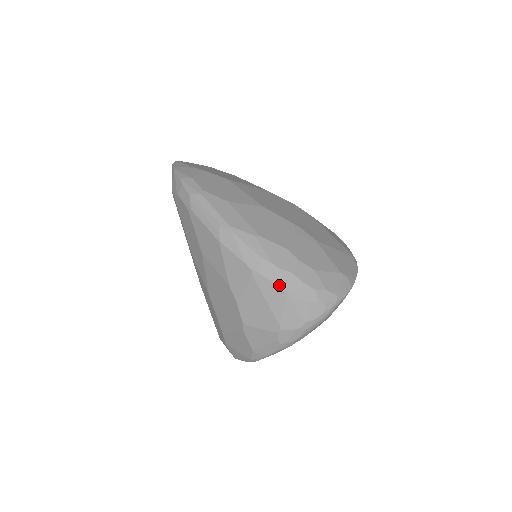
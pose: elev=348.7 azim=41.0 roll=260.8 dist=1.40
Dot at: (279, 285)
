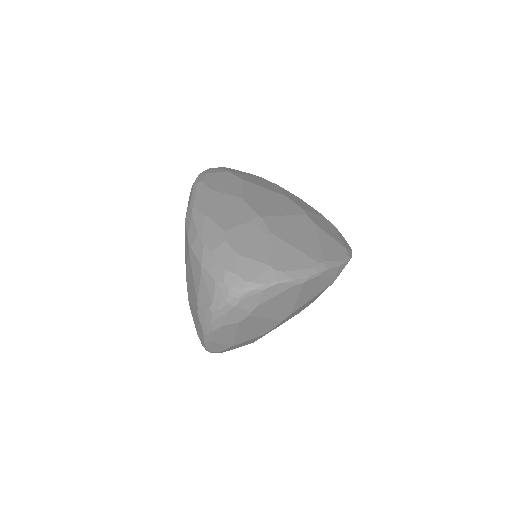
Dot at: (199, 260)
